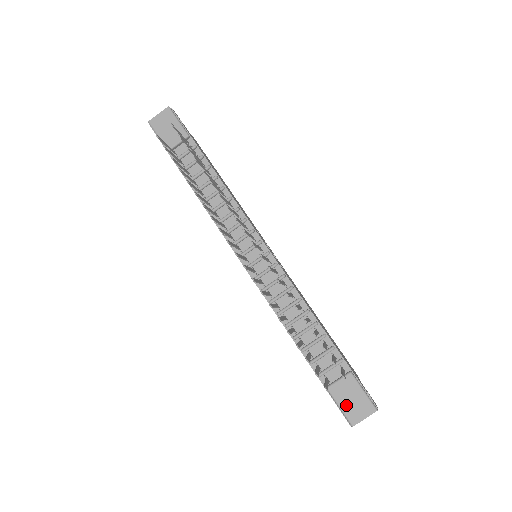
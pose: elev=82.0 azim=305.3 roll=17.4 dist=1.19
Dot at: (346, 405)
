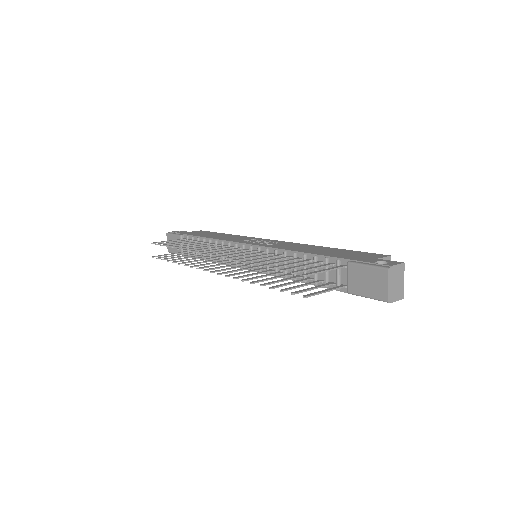
Dot at: (368, 290)
